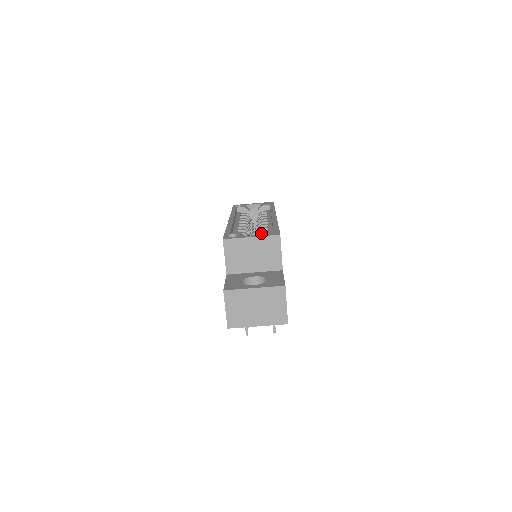
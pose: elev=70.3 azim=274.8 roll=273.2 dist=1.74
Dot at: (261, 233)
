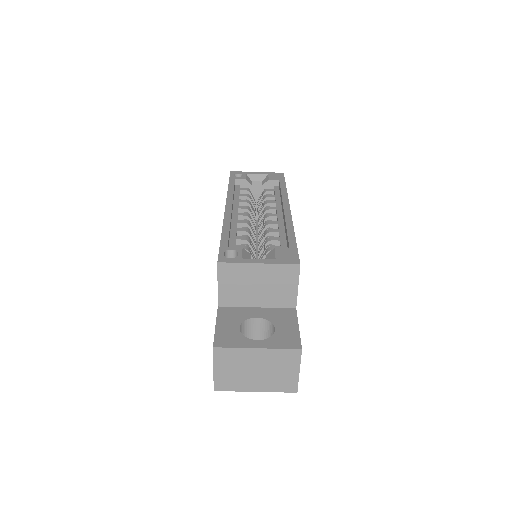
Dot at: (272, 252)
